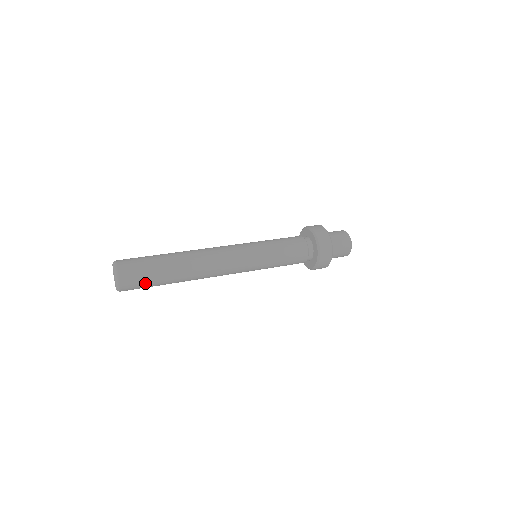
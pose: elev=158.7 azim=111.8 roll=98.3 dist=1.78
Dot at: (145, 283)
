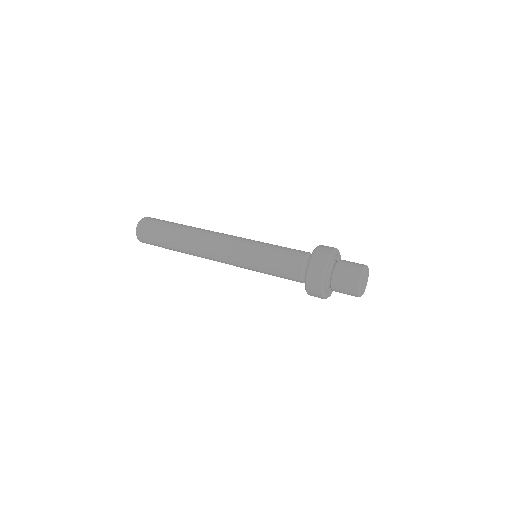
Dot at: (153, 238)
